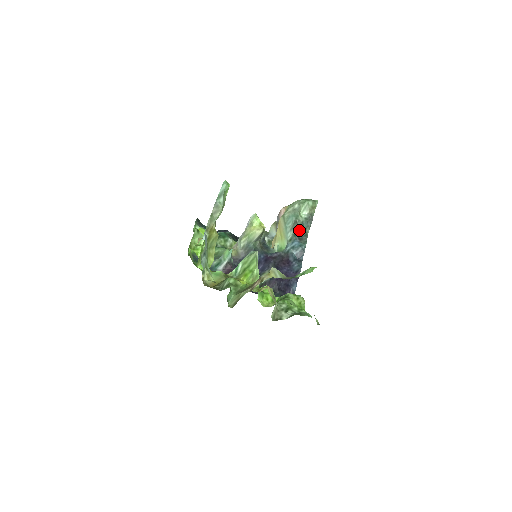
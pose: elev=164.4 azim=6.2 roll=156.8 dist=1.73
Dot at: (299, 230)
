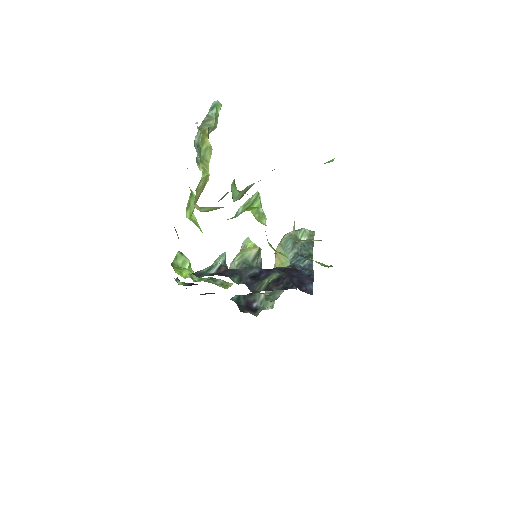
Dot at: (301, 250)
